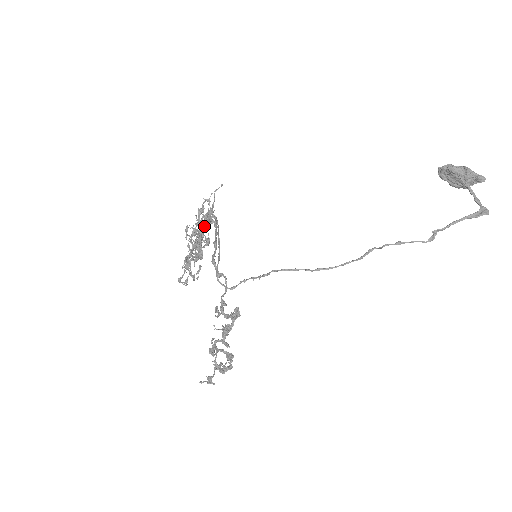
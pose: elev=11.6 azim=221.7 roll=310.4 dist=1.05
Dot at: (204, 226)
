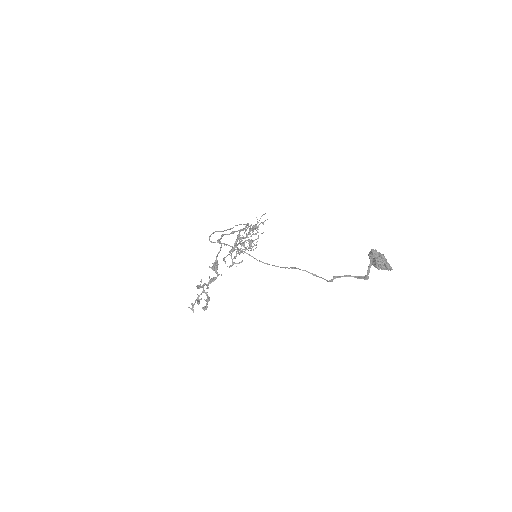
Dot at: (243, 228)
